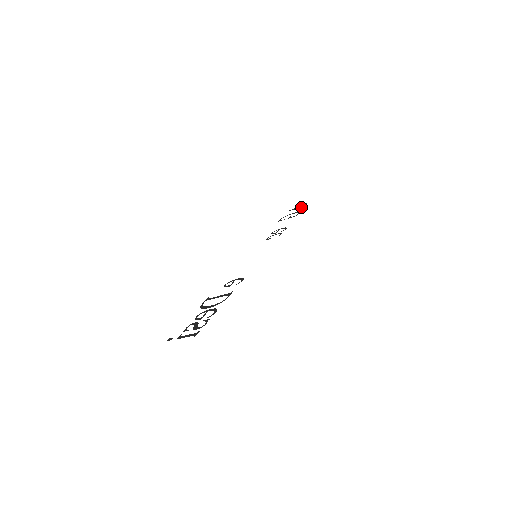
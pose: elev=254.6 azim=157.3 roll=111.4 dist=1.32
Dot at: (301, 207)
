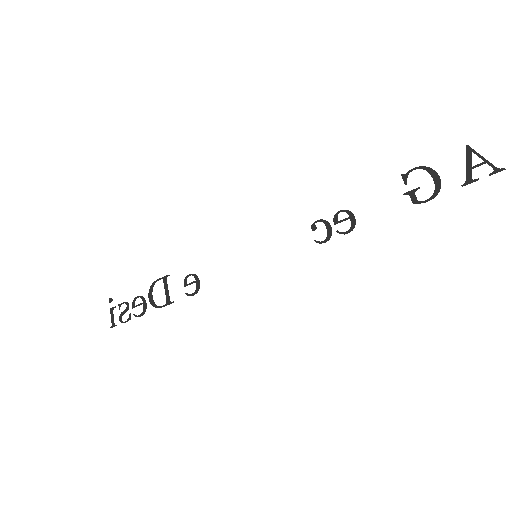
Dot at: (471, 175)
